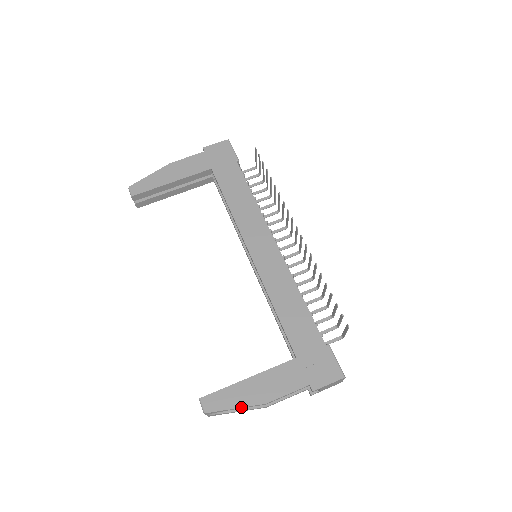
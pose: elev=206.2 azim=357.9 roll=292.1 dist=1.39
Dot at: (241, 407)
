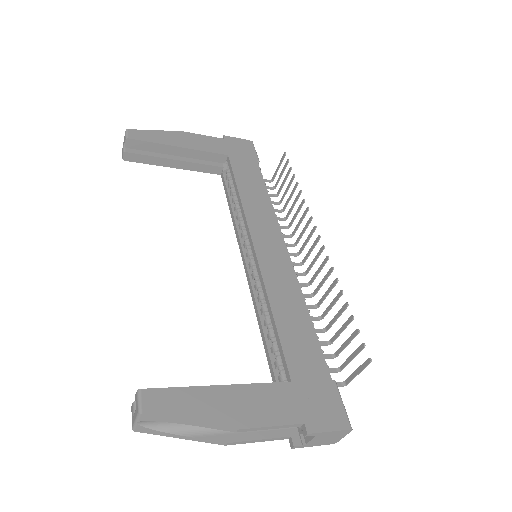
Dot at: (200, 422)
